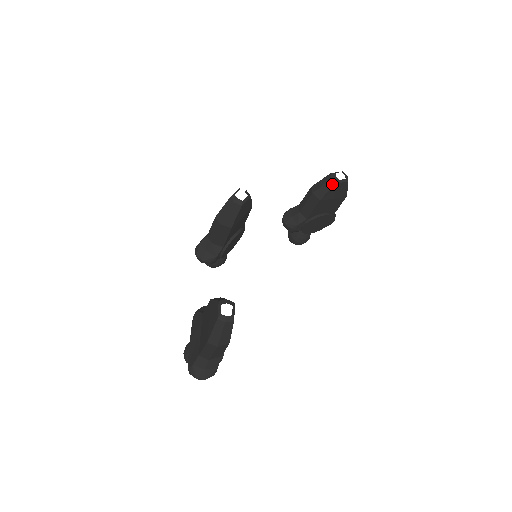
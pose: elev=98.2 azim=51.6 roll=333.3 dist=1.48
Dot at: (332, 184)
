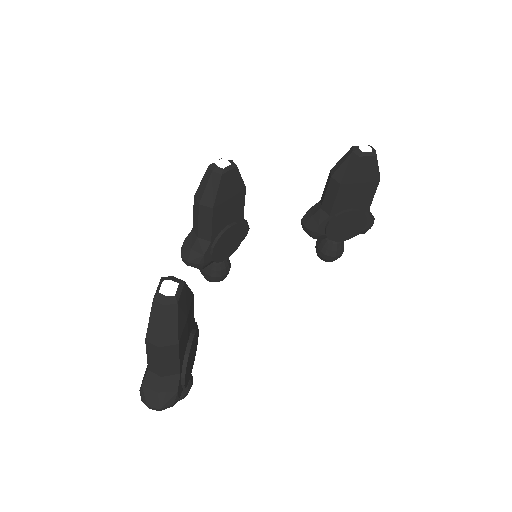
Dot at: (354, 159)
